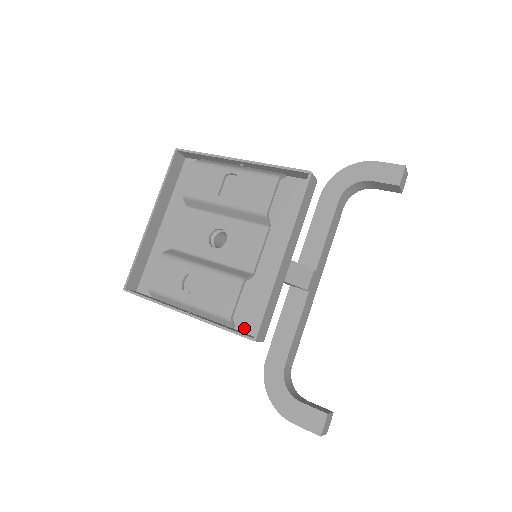
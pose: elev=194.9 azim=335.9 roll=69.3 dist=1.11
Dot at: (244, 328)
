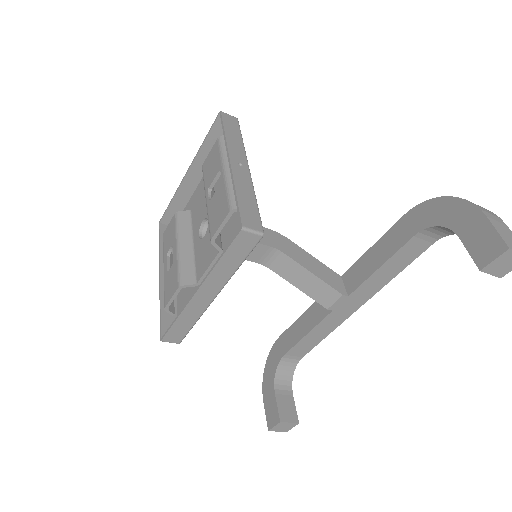
Dot at: occluded
